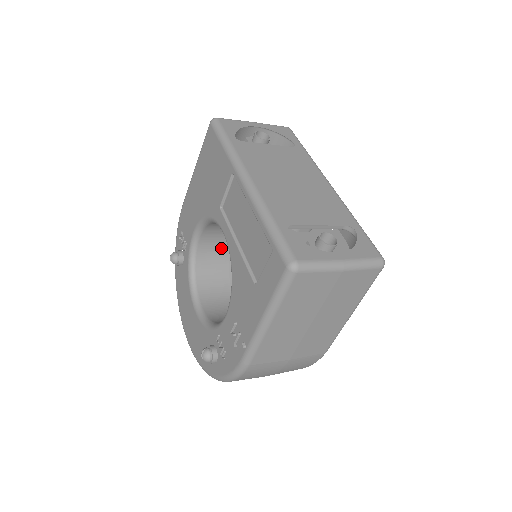
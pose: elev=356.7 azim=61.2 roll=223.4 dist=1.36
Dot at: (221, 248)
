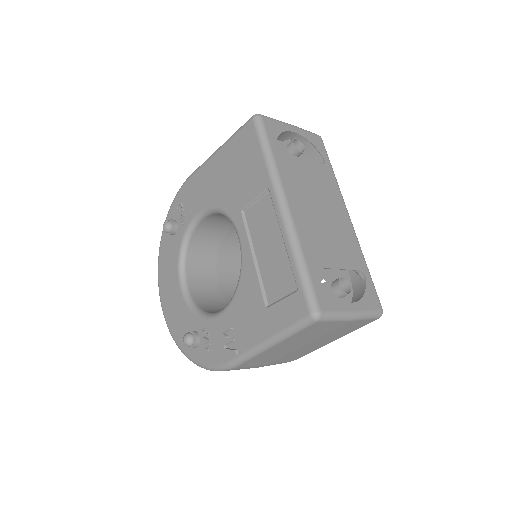
Dot at: (218, 230)
